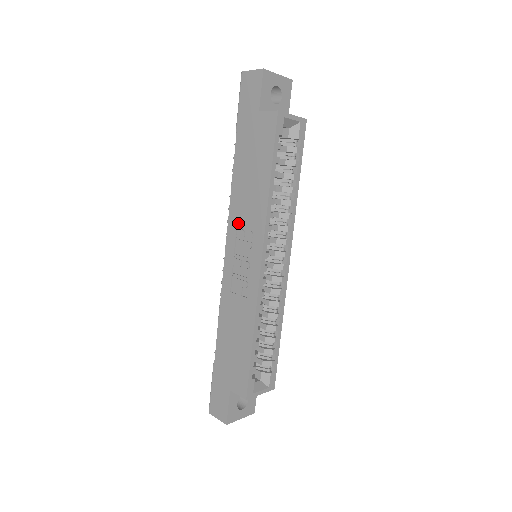
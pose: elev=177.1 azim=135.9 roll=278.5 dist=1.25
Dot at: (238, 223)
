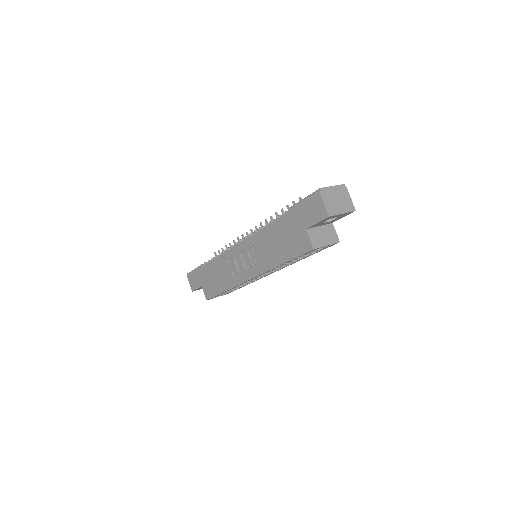
Dot at: (253, 246)
